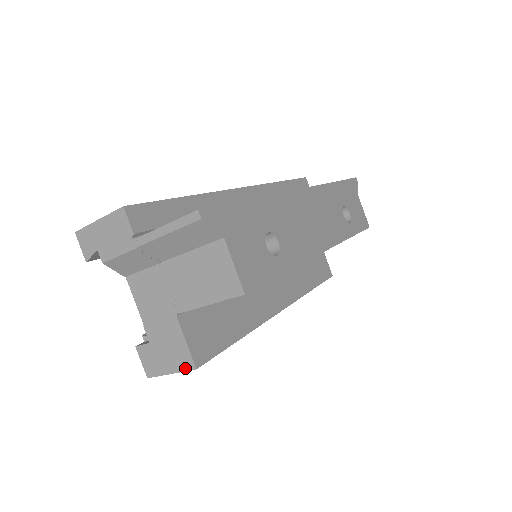
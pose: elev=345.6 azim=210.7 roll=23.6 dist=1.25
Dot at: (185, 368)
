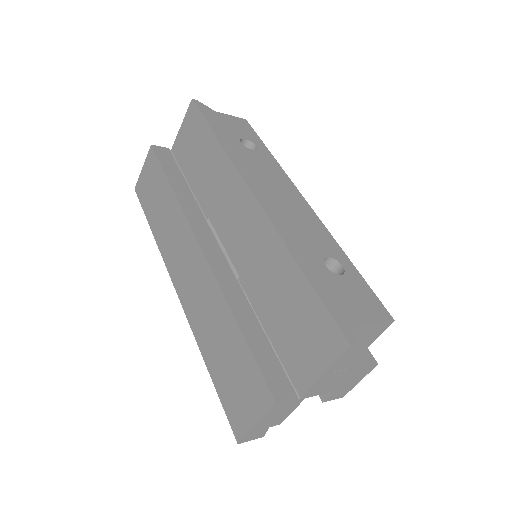
Dot at: (369, 371)
